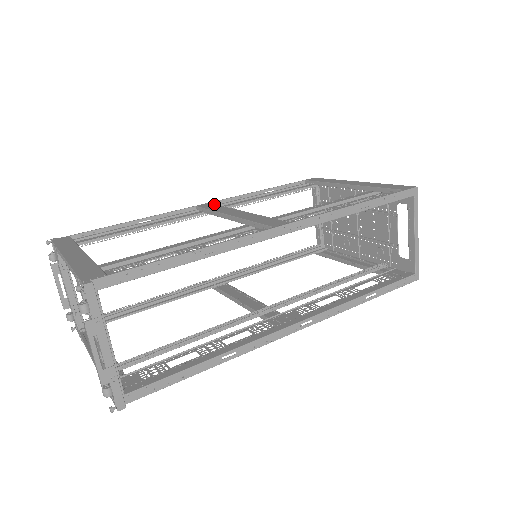
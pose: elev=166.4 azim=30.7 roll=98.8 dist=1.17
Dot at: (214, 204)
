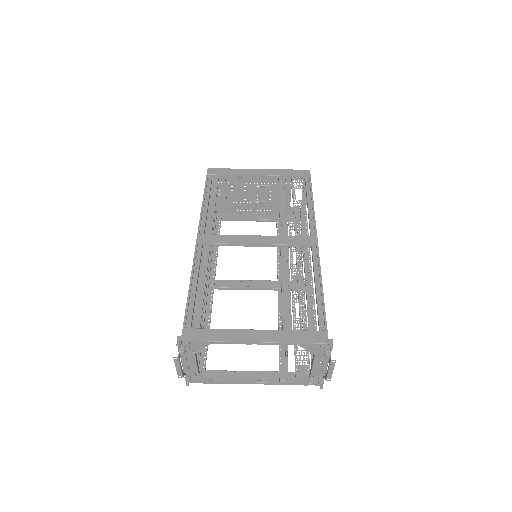
Dot at: (210, 235)
